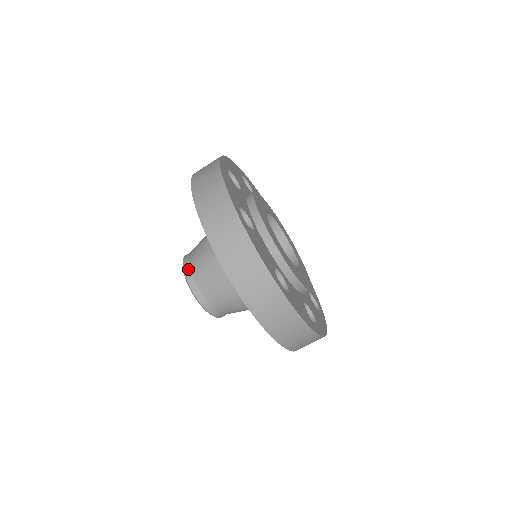
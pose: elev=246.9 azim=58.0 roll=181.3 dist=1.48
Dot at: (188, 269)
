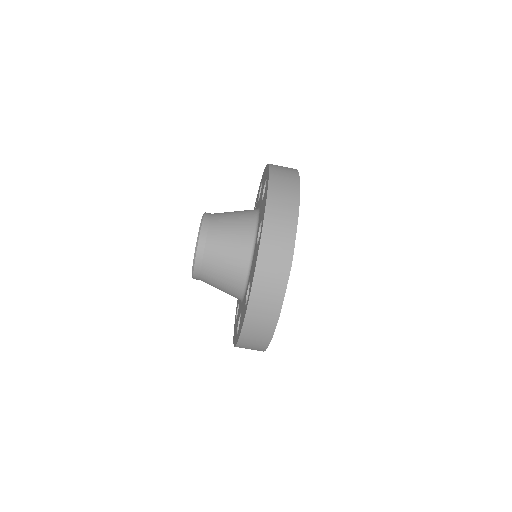
Dot at: (210, 214)
